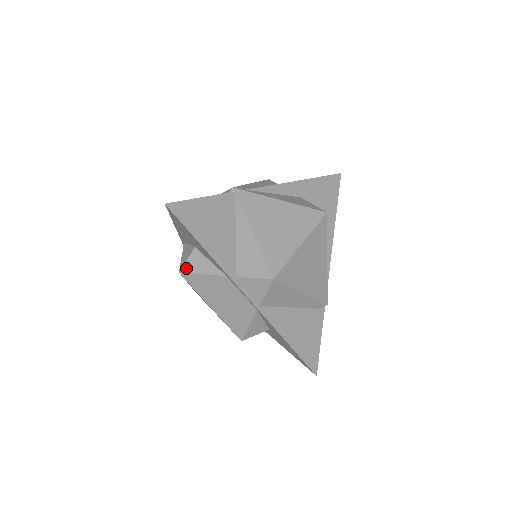
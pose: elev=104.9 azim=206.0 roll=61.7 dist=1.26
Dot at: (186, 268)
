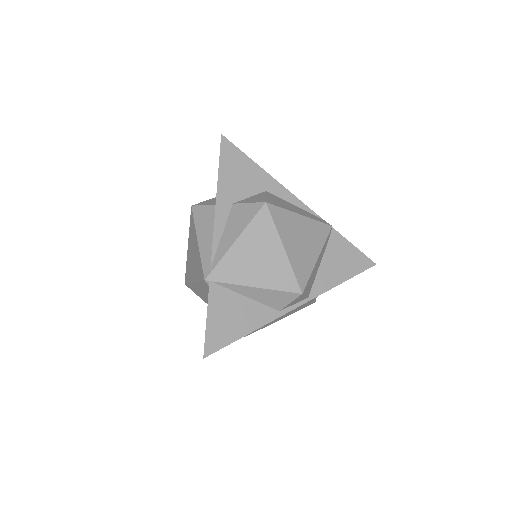
Dot at: occluded
